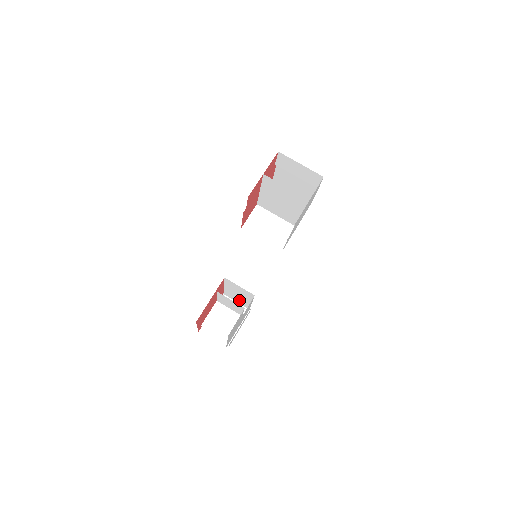
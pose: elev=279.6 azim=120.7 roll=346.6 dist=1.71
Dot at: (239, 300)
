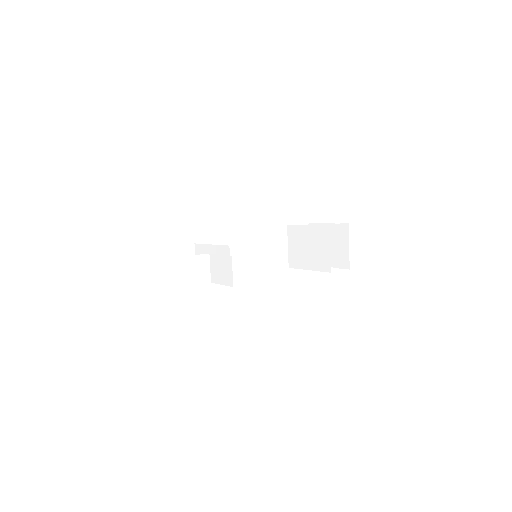
Dot at: occluded
